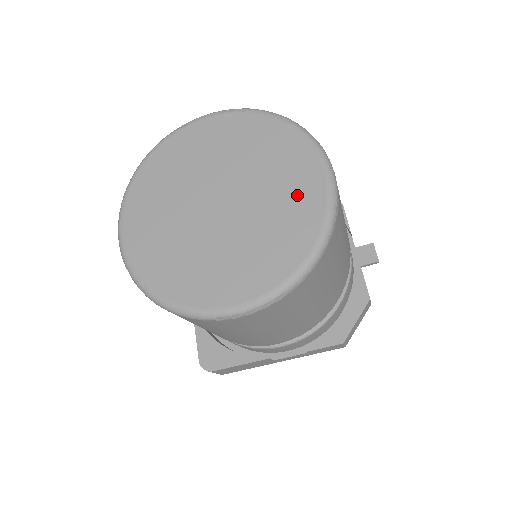
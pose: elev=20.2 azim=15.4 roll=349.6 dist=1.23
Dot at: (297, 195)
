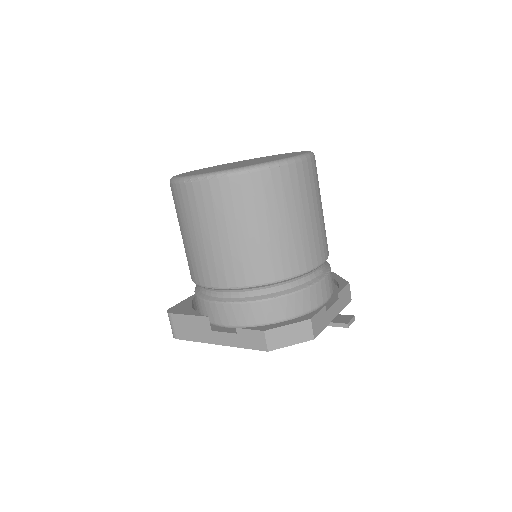
Dot at: (277, 158)
